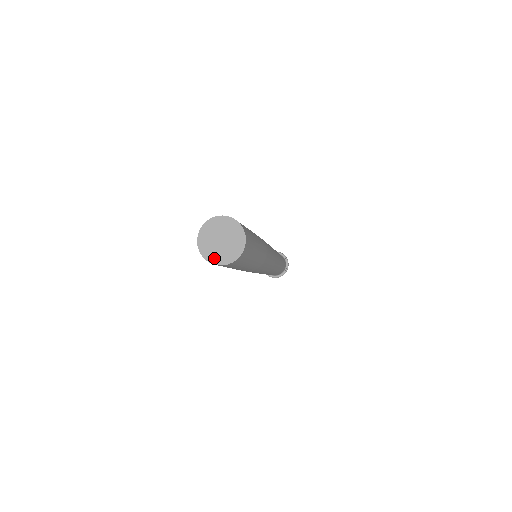
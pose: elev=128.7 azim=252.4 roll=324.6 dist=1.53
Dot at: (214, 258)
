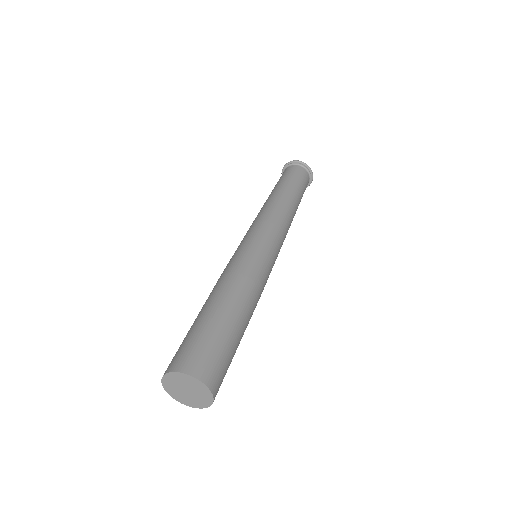
Dot at: (176, 397)
